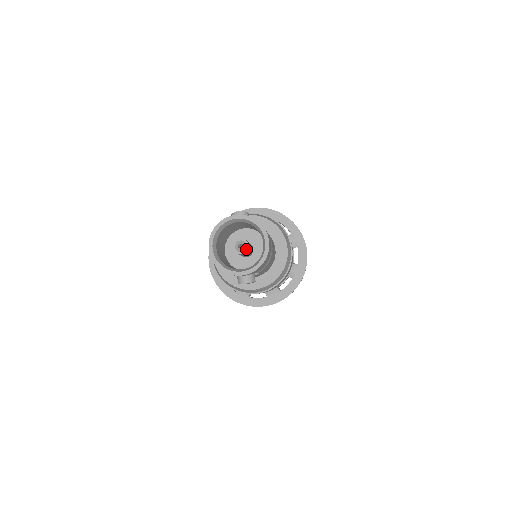
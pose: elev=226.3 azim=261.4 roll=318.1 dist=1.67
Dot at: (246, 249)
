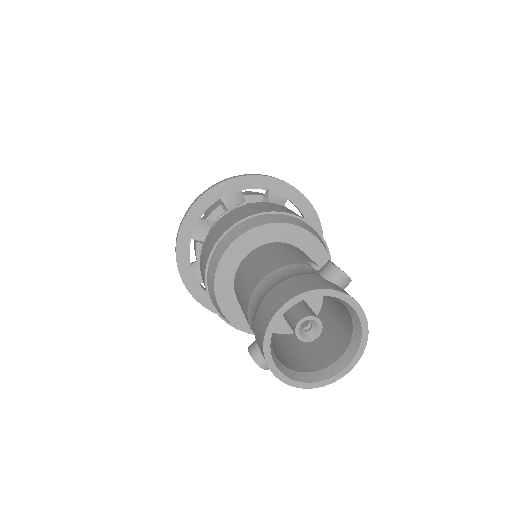
Dot at: (311, 338)
